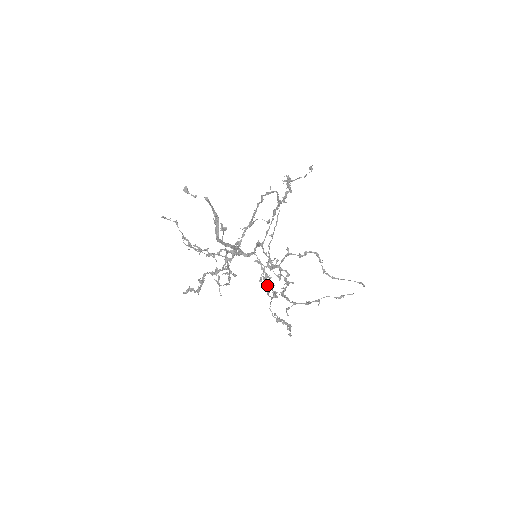
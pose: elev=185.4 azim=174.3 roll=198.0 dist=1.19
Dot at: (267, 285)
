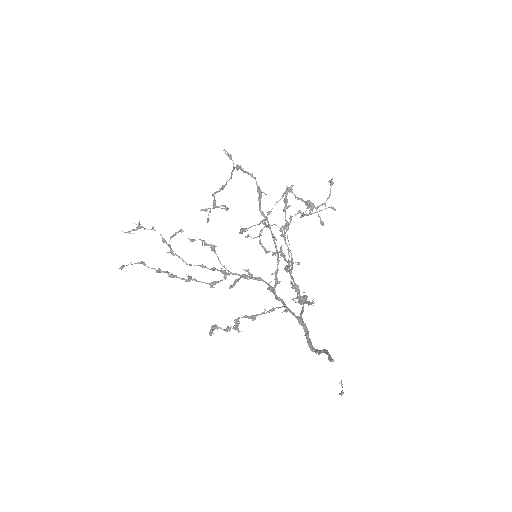
Dot at: occluded
